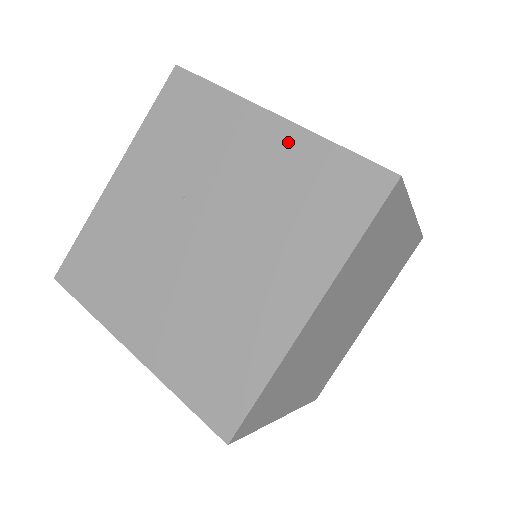
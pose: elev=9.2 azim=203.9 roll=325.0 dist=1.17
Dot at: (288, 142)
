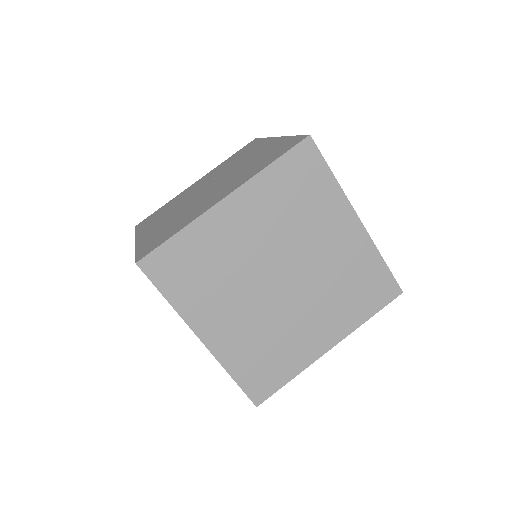
Dot at: (274, 143)
